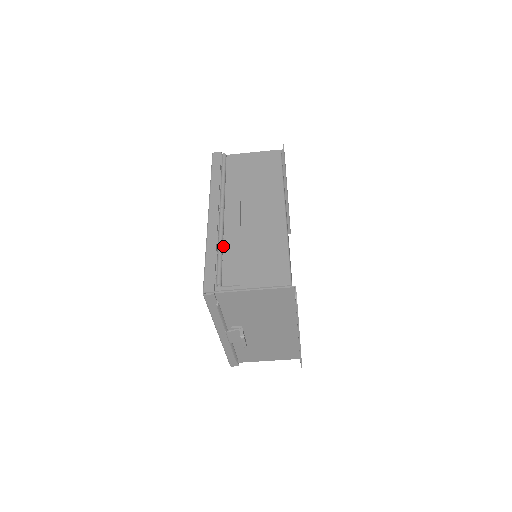
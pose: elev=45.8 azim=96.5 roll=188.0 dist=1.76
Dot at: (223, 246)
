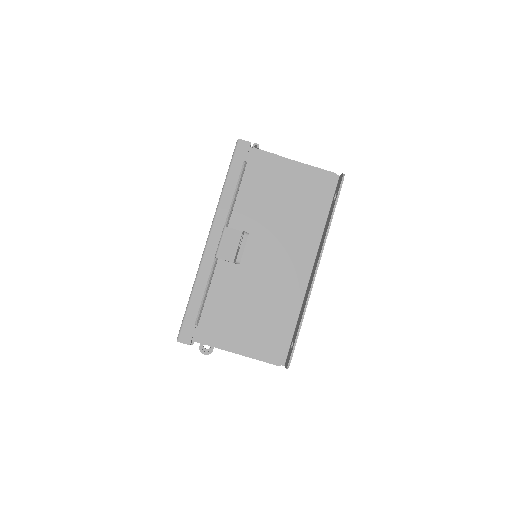
Dot at: occluded
